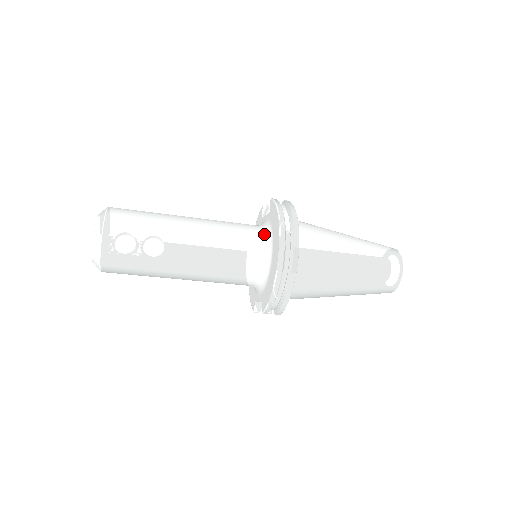
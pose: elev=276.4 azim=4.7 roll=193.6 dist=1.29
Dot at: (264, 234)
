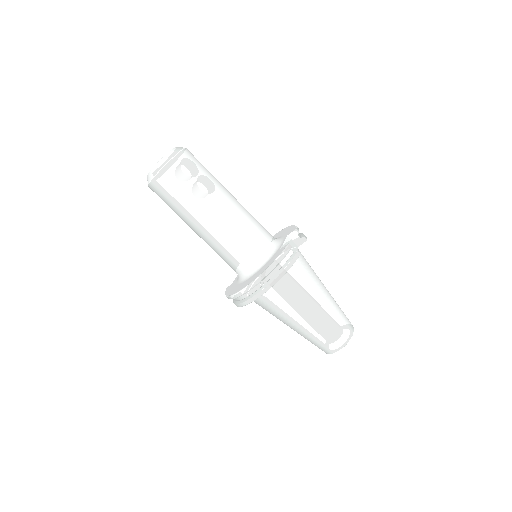
Dot at: (260, 260)
